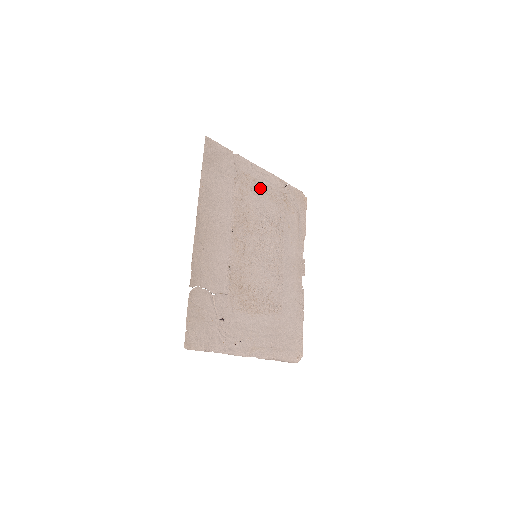
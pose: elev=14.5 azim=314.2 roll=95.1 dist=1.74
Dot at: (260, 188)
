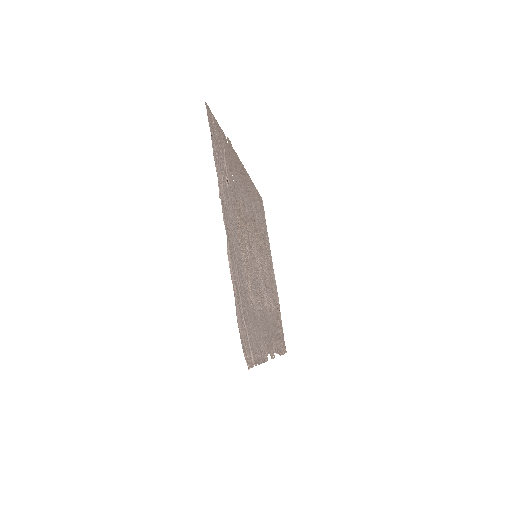
Dot at: (270, 270)
